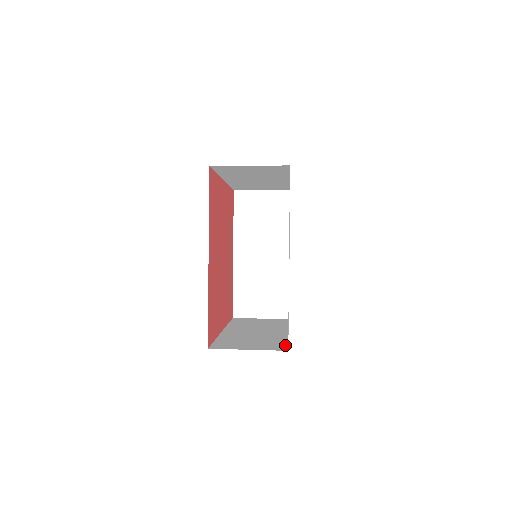
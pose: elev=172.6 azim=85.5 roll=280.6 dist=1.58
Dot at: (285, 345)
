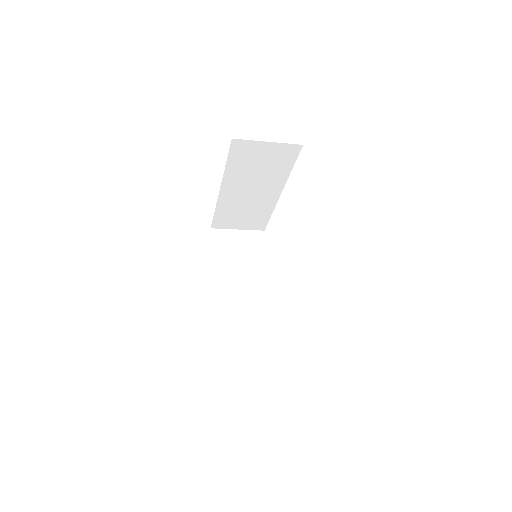
Dot at: occluded
